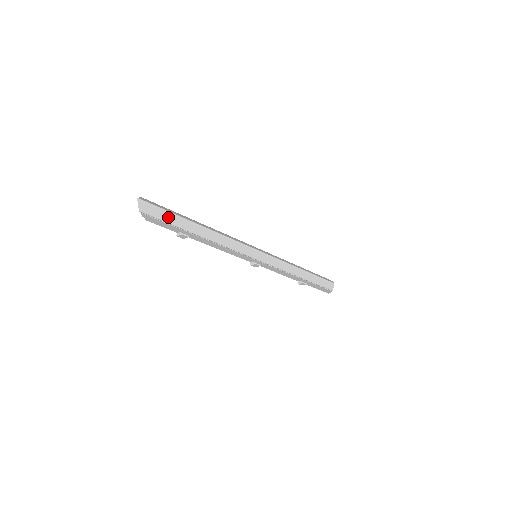
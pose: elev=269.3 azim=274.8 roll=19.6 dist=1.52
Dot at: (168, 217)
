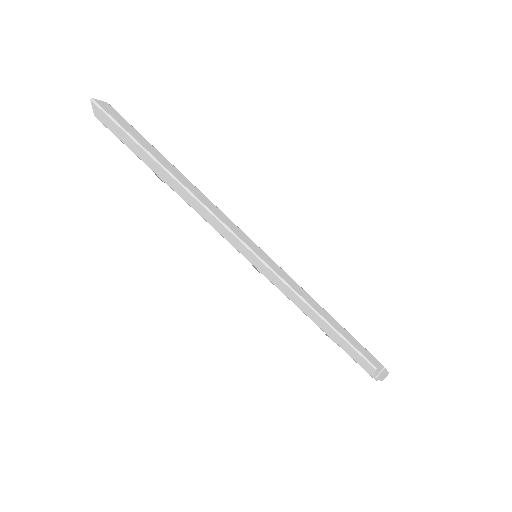
Dot at: (127, 139)
